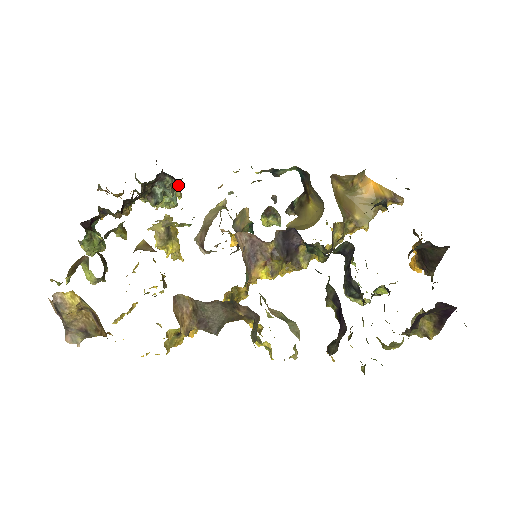
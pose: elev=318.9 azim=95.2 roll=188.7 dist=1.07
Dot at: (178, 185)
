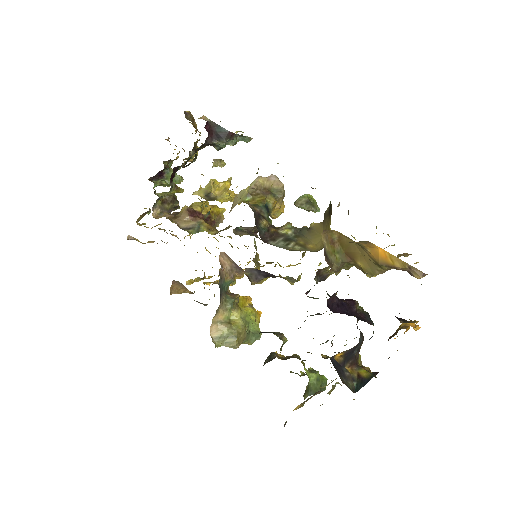
Dot at: occluded
